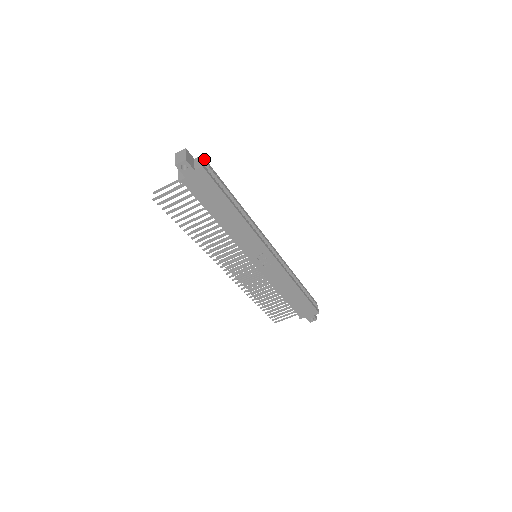
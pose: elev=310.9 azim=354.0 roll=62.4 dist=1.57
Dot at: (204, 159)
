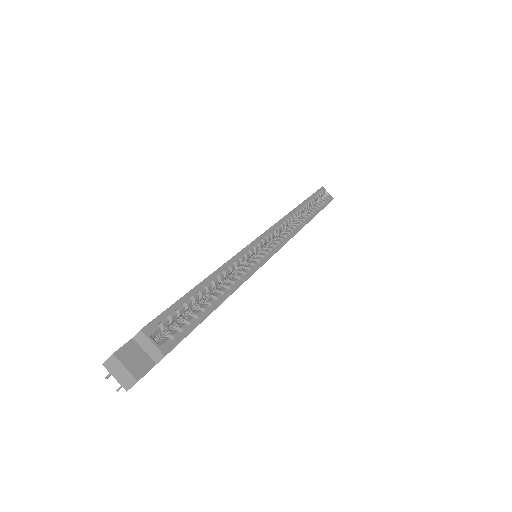
Dot at: (148, 329)
